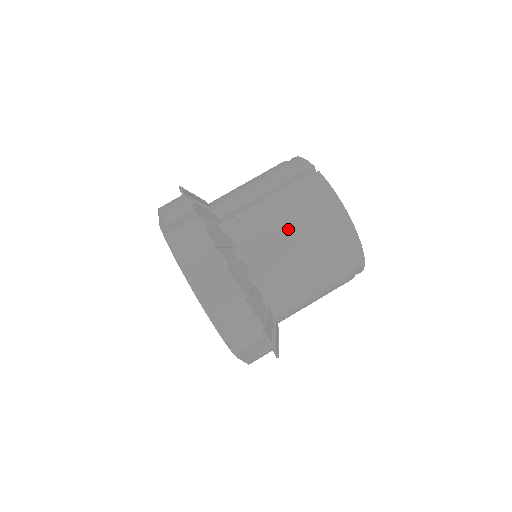
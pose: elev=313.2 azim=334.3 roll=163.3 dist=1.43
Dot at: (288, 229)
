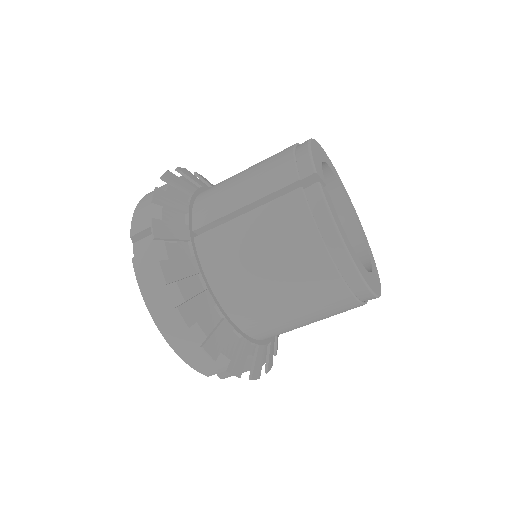
Dot at: (266, 260)
